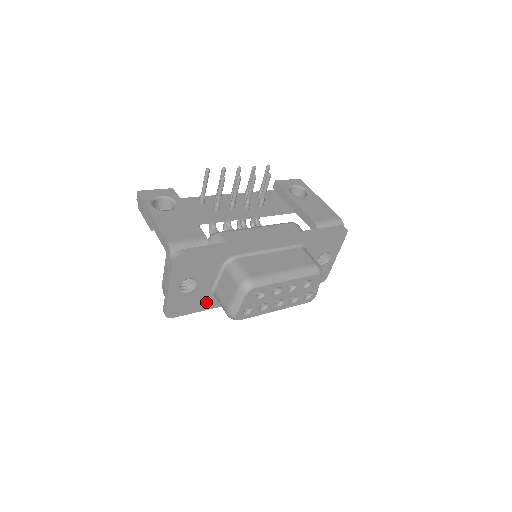
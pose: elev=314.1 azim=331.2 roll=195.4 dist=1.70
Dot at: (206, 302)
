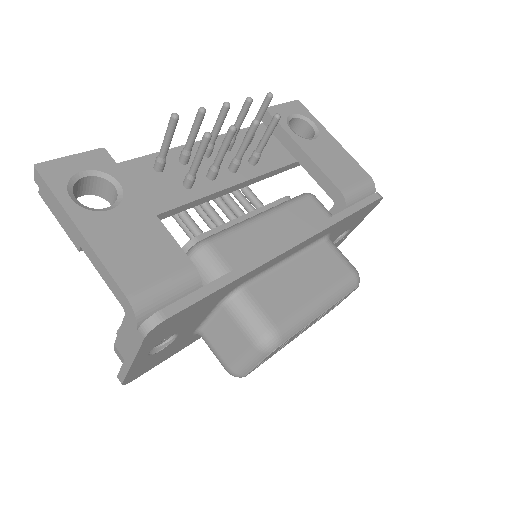
Dot at: (184, 343)
